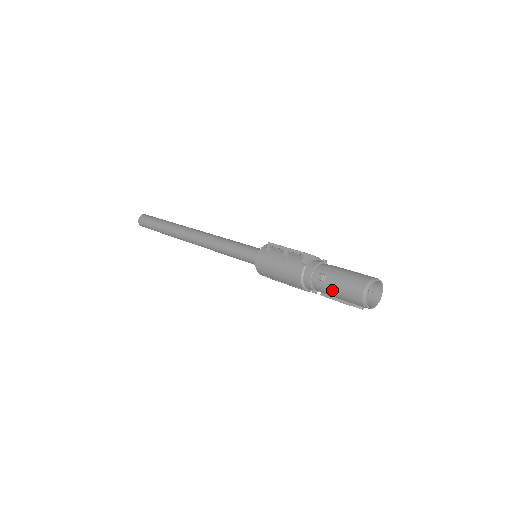
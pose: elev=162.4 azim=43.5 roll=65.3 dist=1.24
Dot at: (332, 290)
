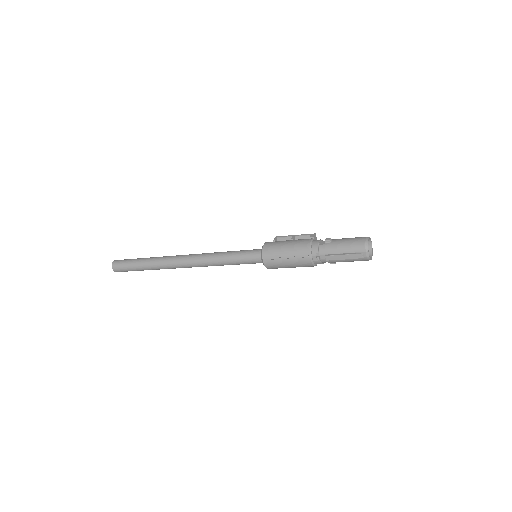
Dot at: (338, 245)
